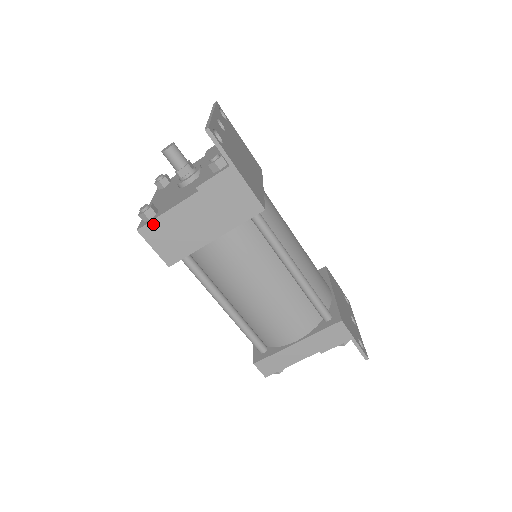
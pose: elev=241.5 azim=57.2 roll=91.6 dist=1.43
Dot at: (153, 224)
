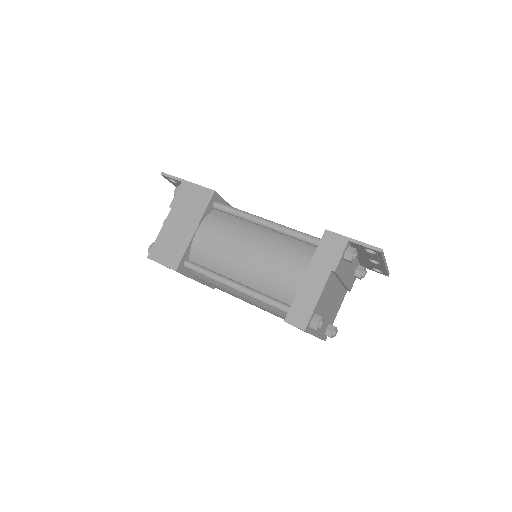
Dot at: (155, 247)
